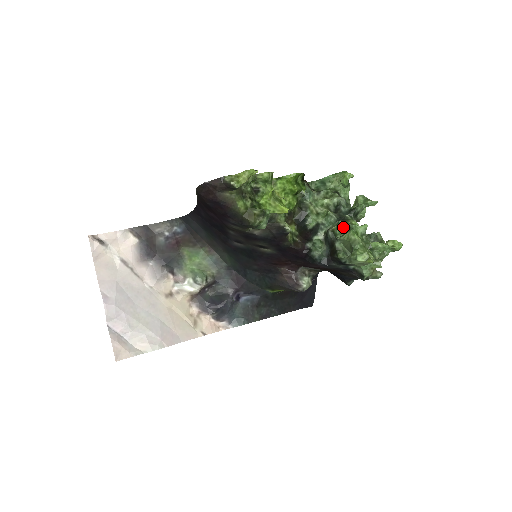
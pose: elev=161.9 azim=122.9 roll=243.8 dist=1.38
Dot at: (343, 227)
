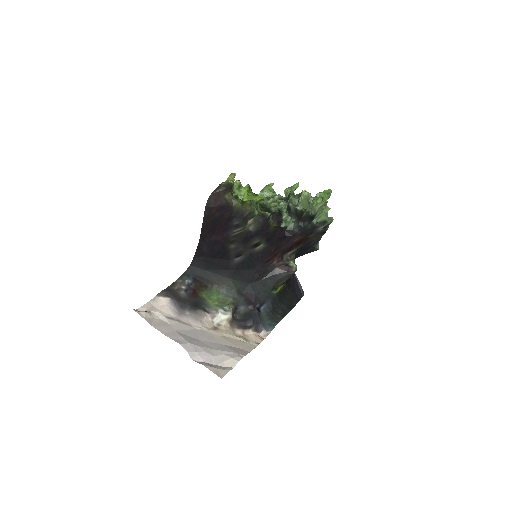
Dot at: (295, 199)
